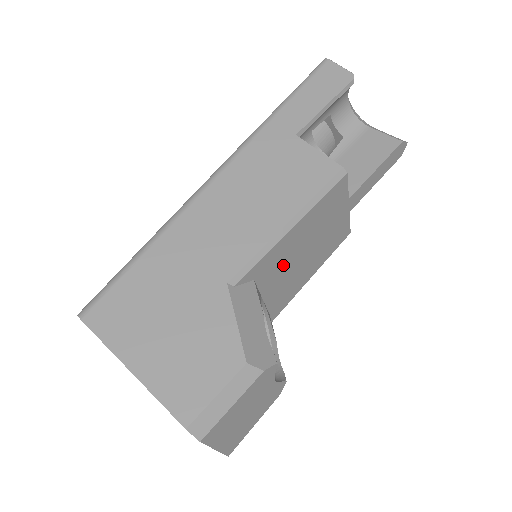
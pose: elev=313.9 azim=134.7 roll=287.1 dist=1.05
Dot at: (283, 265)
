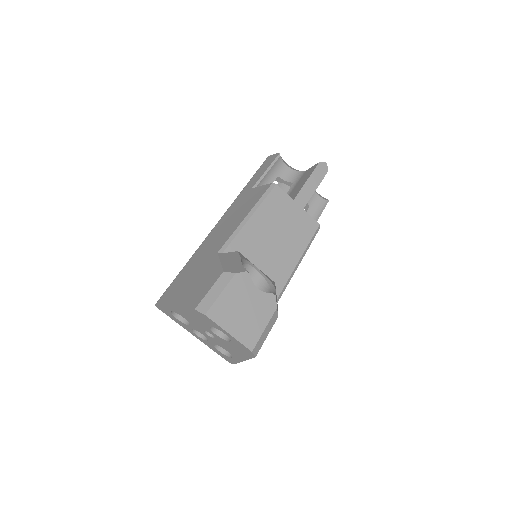
Dot at: (260, 244)
